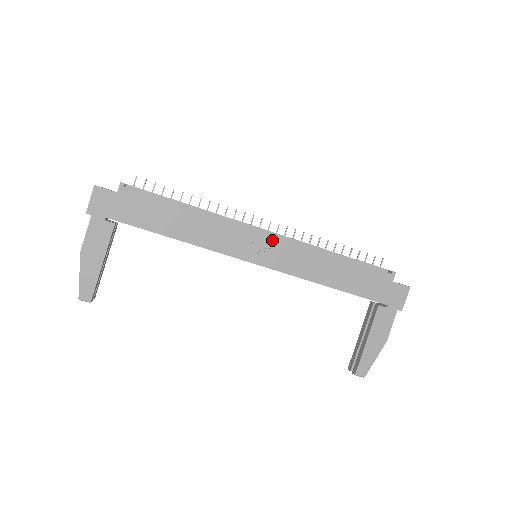
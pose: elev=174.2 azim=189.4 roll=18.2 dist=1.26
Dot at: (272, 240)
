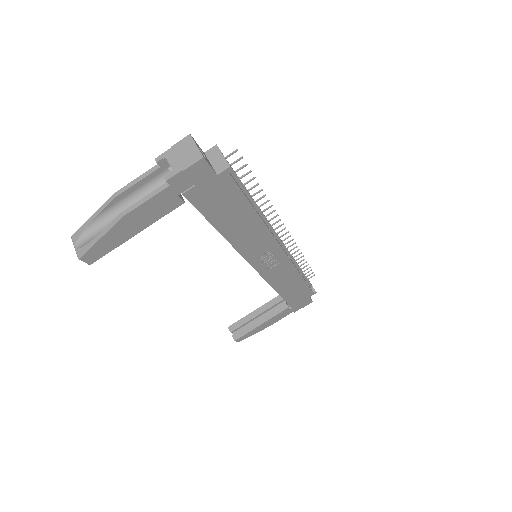
Dot at: (282, 257)
